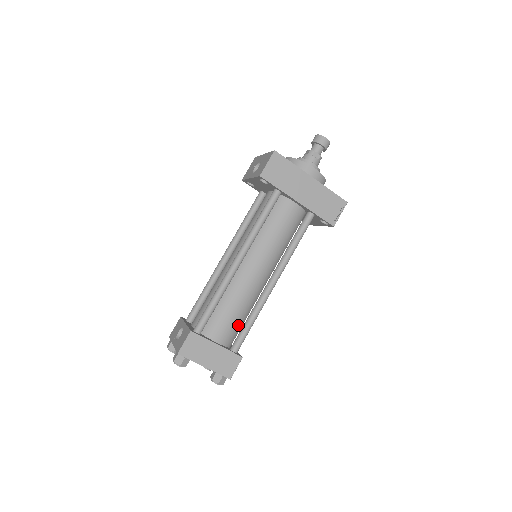
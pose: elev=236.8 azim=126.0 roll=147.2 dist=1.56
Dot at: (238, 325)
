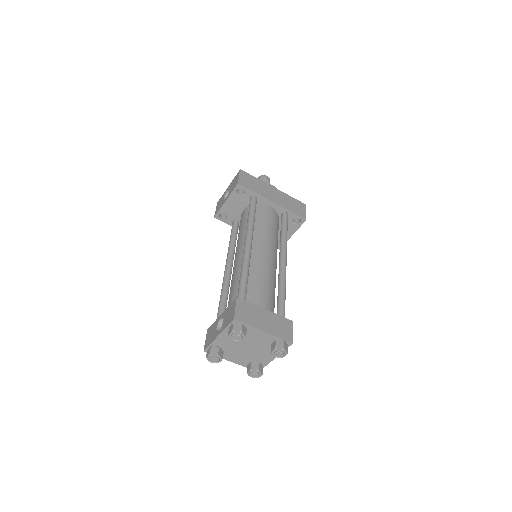
Dot at: (272, 301)
